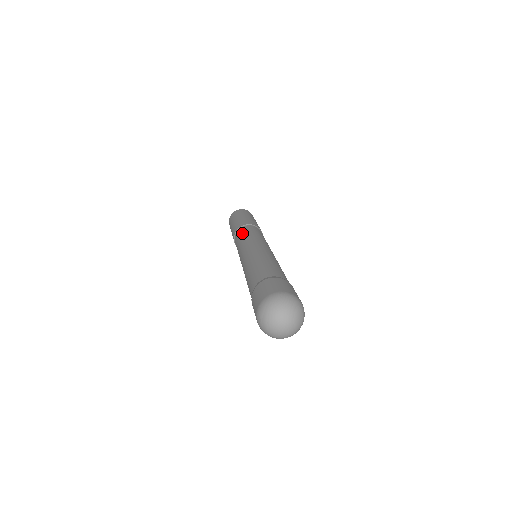
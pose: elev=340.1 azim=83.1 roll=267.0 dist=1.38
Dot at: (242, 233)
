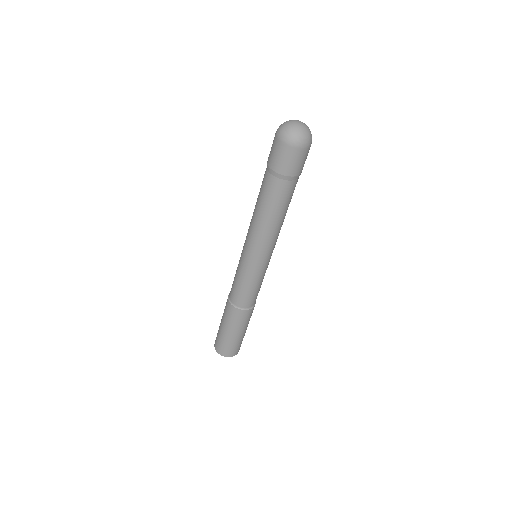
Dot at: occluded
